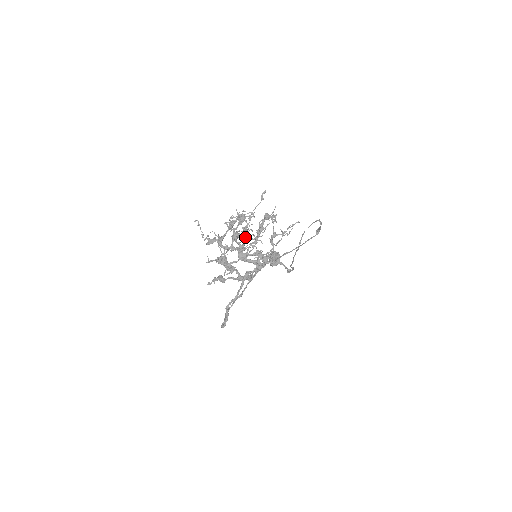
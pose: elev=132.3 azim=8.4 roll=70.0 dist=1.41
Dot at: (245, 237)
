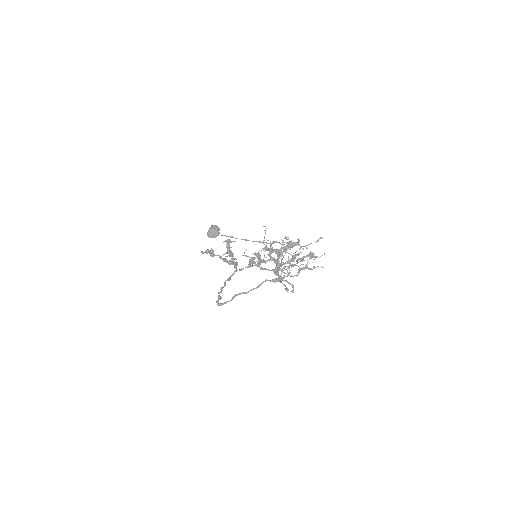
Dot at: (291, 260)
